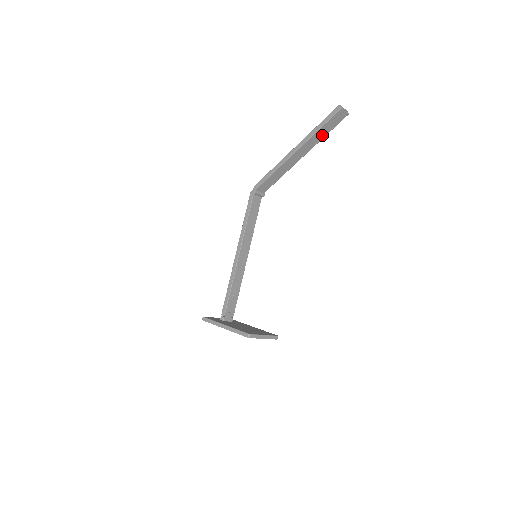
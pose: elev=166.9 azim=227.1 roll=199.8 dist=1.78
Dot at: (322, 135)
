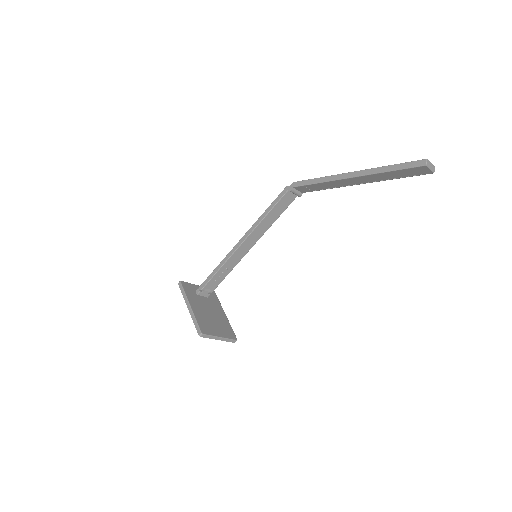
Dot at: (390, 177)
